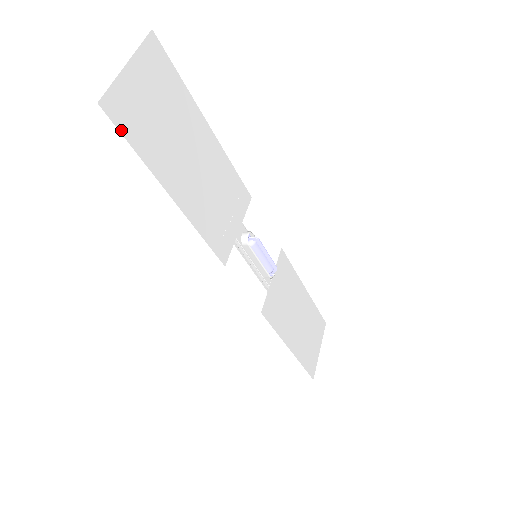
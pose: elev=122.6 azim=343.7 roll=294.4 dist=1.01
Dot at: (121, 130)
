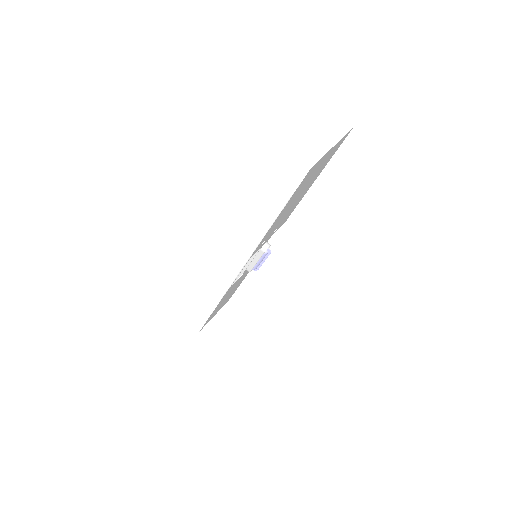
Dot at: (302, 182)
